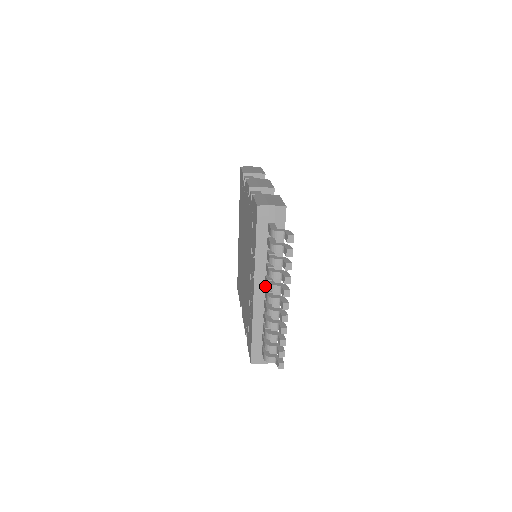
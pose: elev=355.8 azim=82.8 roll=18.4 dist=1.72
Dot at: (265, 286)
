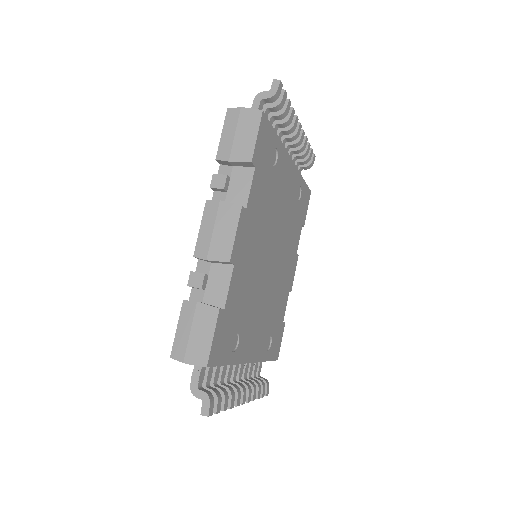
Dot at: occluded
